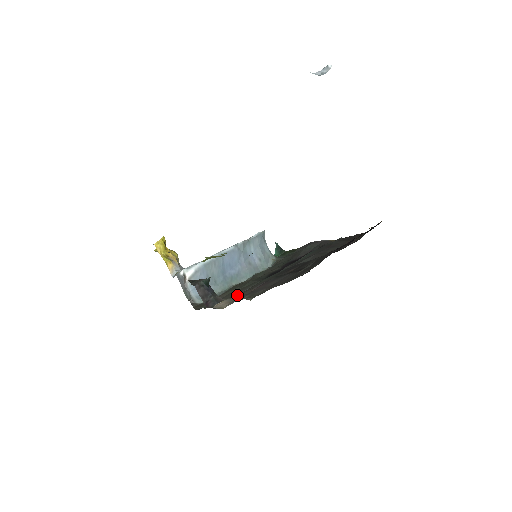
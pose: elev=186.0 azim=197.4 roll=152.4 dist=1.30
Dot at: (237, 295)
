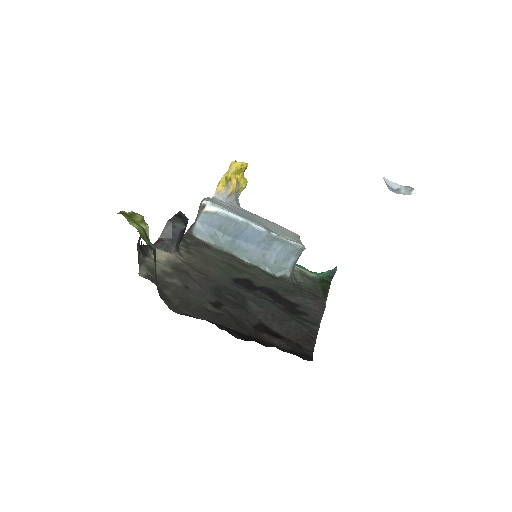
Dot at: (192, 262)
